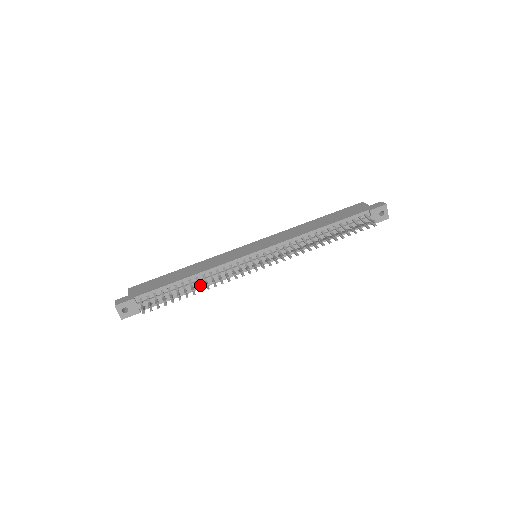
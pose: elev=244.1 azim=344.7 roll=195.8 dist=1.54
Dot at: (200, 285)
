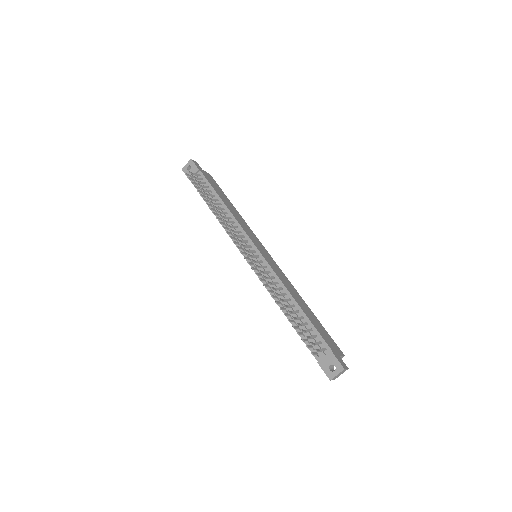
Dot at: (216, 207)
